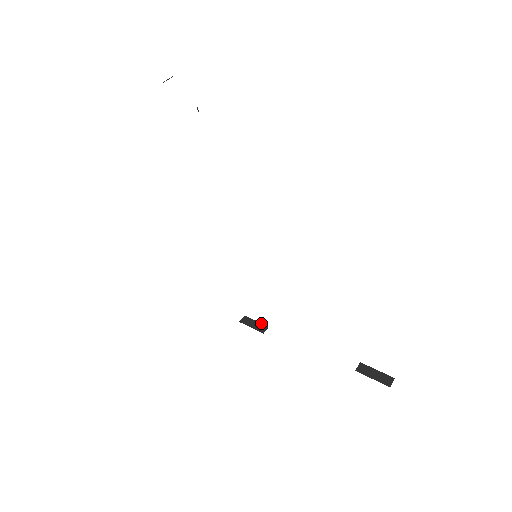
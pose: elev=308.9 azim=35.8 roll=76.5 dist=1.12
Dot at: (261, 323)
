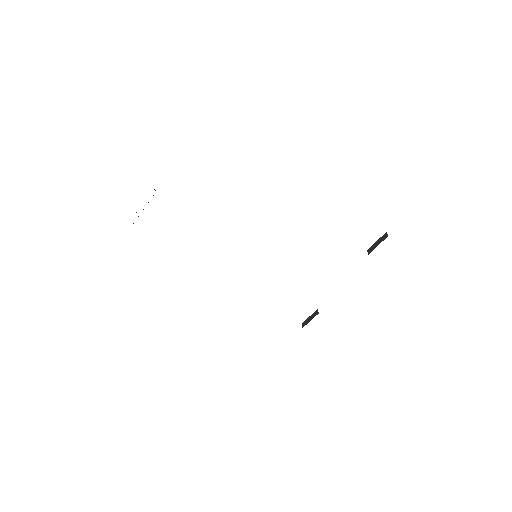
Dot at: occluded
